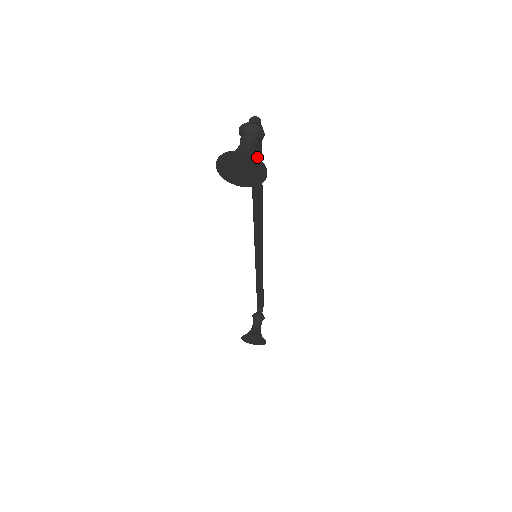
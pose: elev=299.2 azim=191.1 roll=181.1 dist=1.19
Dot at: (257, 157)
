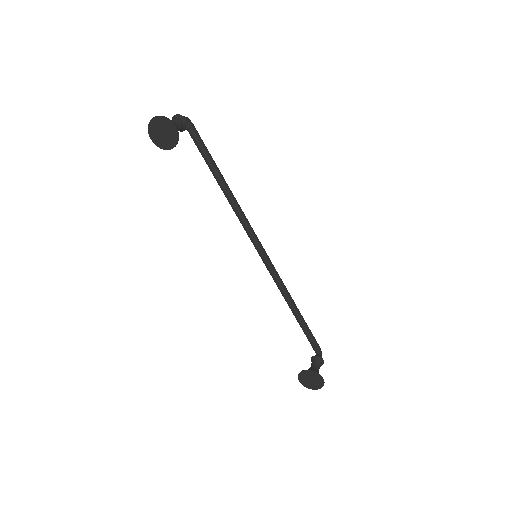
Dot at: (164, 116)
